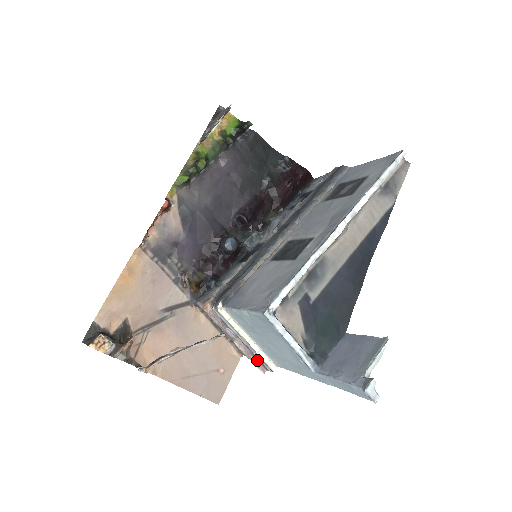
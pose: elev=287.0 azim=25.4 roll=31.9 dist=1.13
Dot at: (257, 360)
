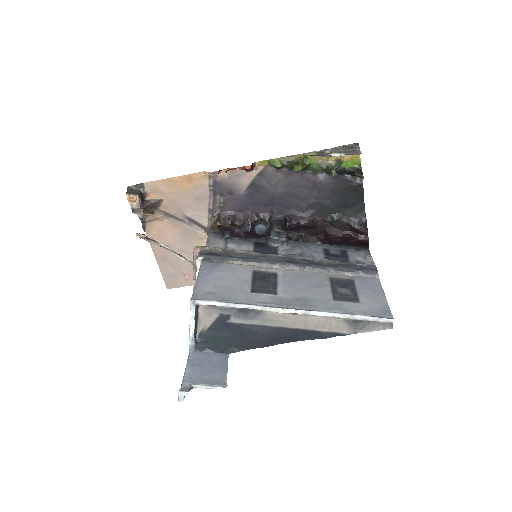
Dot at: occluded
